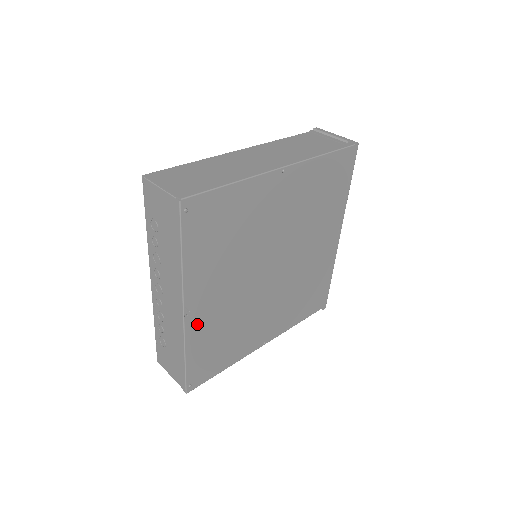
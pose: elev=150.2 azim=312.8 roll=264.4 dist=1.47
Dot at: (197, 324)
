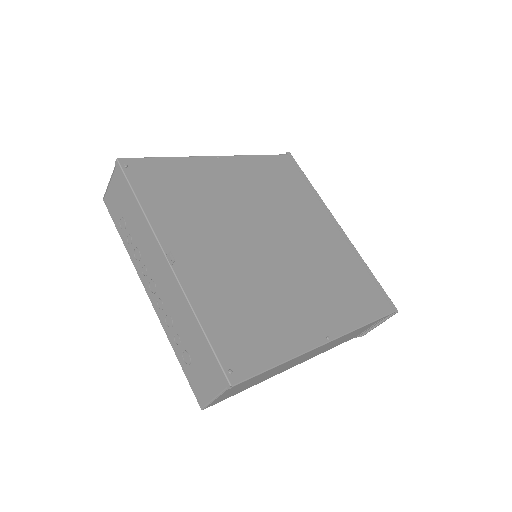
Dot at: (195, 281)
